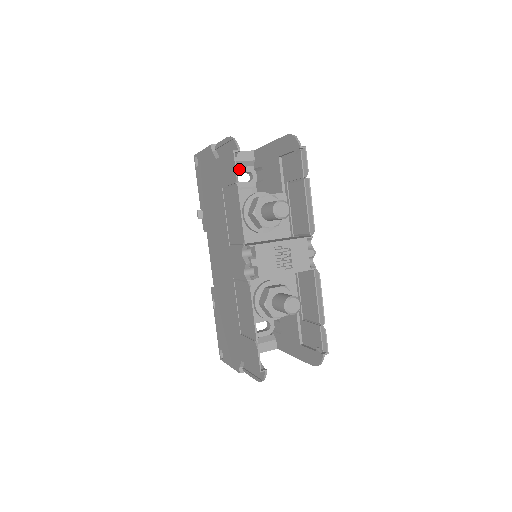
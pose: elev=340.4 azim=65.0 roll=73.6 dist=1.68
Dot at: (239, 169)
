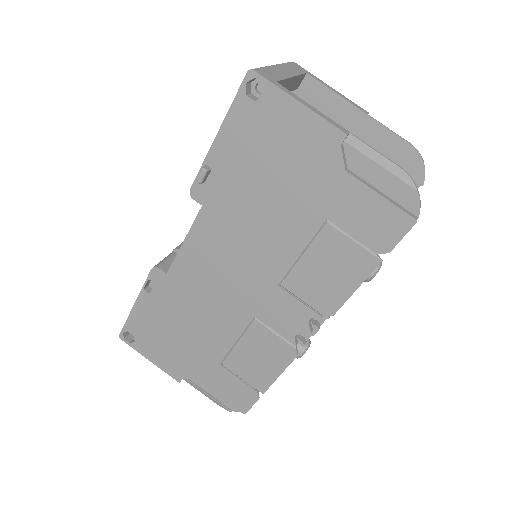
Dot at: occluded
